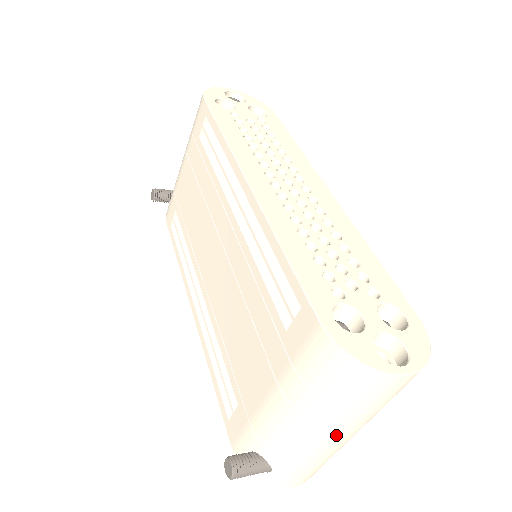
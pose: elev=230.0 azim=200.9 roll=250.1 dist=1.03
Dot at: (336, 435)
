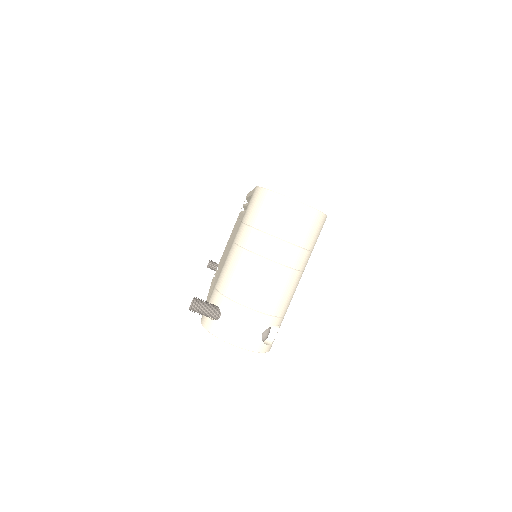
Dot at: (261, 264)
